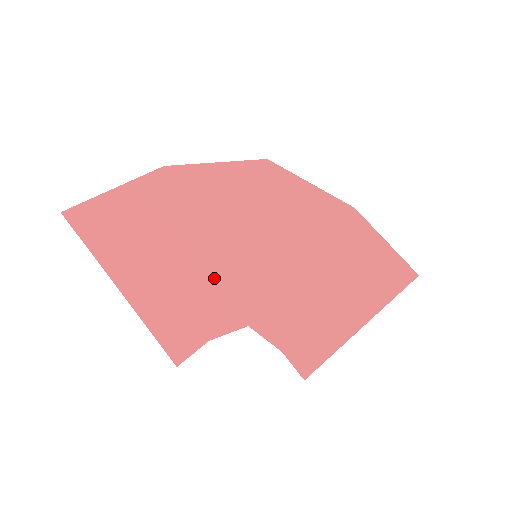
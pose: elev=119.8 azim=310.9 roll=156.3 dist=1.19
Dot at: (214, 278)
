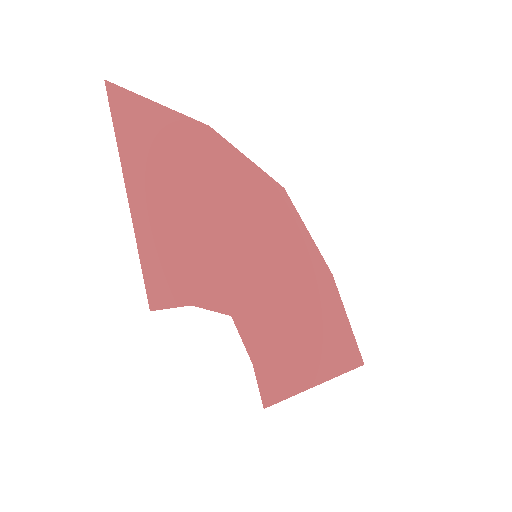
Dot at: (217, 248)
